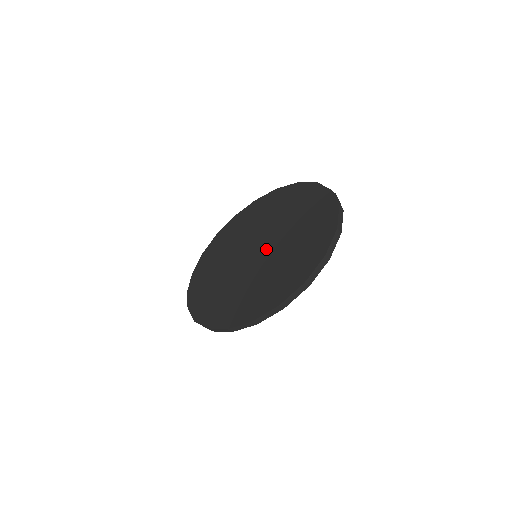
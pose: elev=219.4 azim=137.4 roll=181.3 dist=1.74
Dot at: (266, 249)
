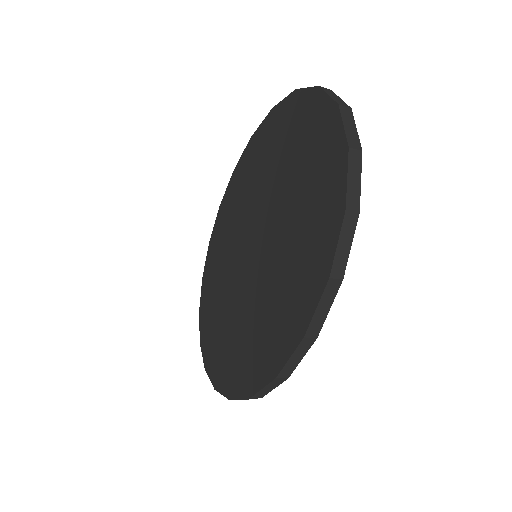
Dot at: (262, 239)
